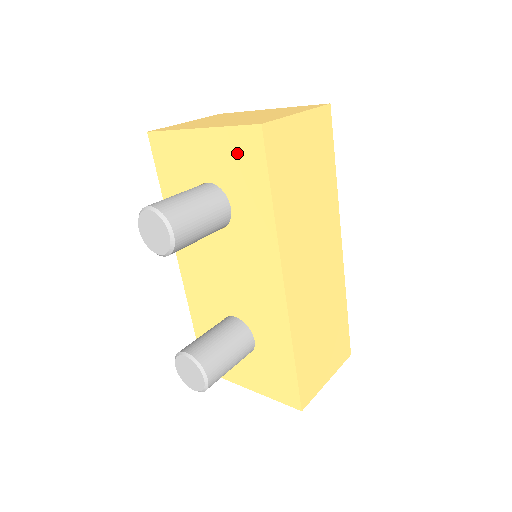
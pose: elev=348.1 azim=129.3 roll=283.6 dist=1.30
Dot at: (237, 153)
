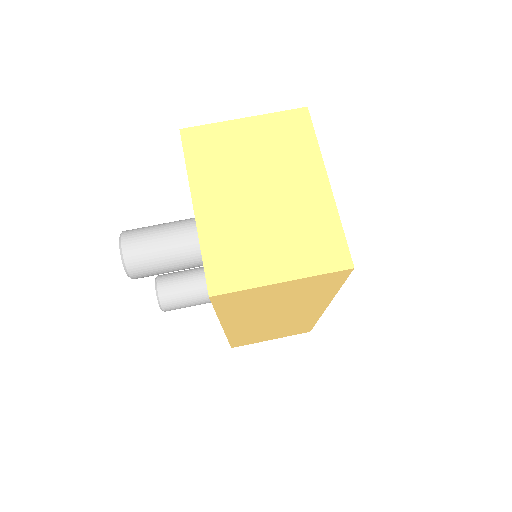
Dot at: occluded
